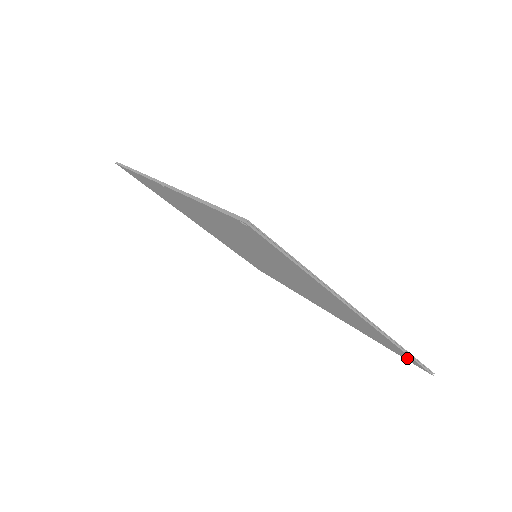
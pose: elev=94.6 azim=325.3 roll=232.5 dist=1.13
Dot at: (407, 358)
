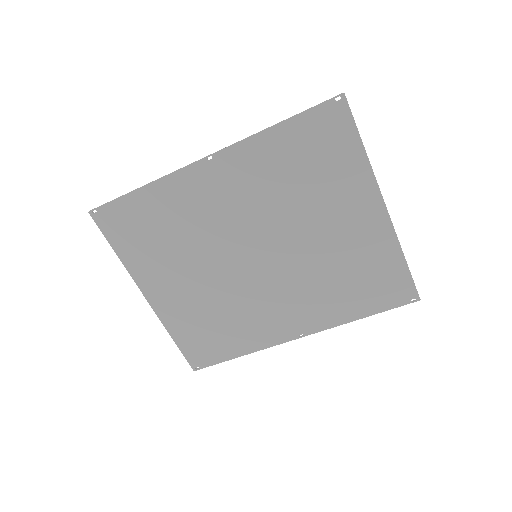
Dot at: (399, 293)
